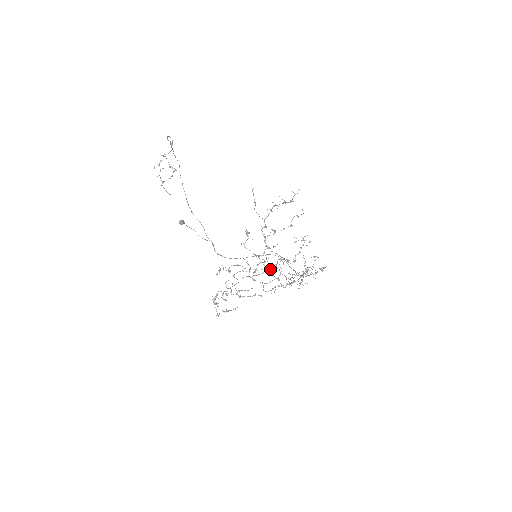
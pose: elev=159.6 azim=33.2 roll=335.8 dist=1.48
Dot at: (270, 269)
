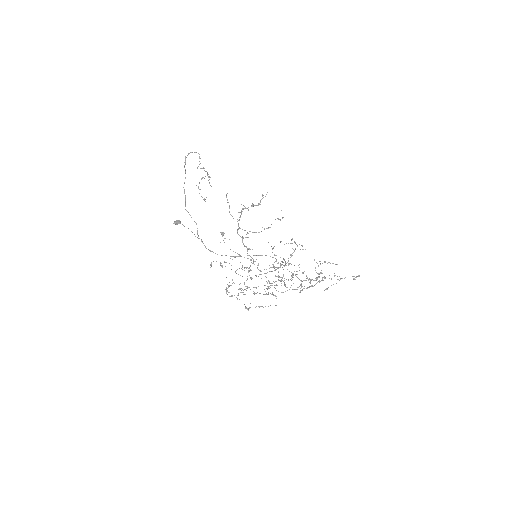
Dot at: (274, 270)
